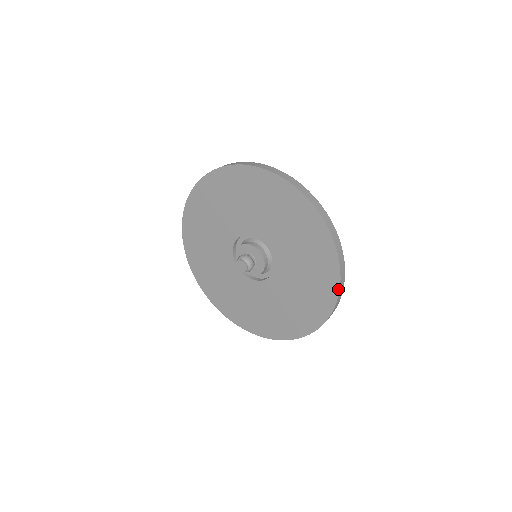
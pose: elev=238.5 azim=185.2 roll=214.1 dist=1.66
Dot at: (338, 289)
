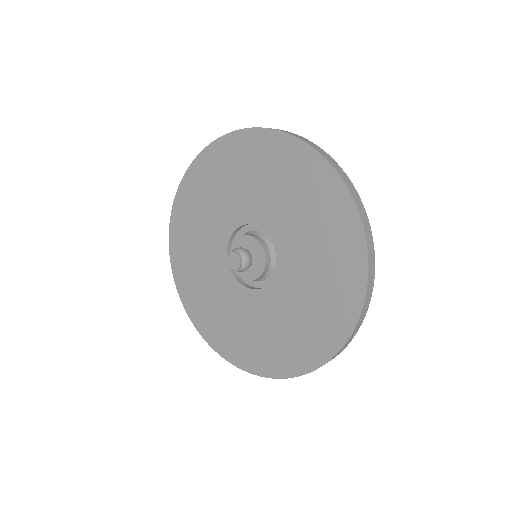
Dot at: (320, 156)
